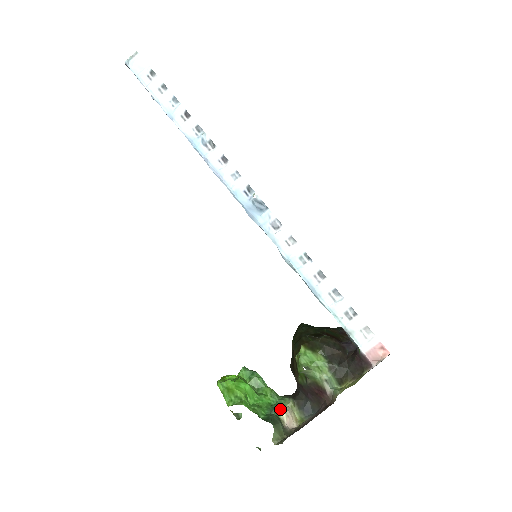
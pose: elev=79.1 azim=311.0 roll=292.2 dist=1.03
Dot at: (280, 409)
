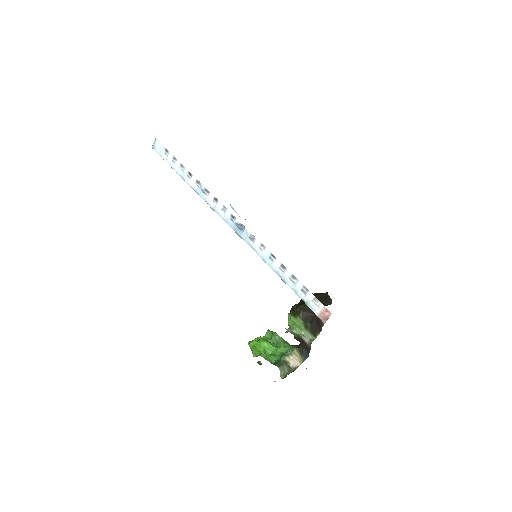
Dot at: (285, 356)
